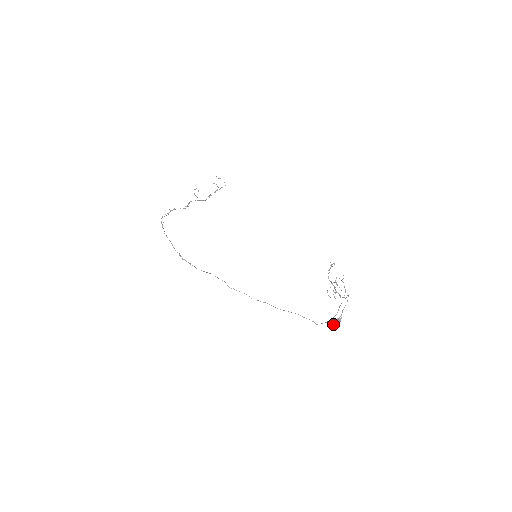
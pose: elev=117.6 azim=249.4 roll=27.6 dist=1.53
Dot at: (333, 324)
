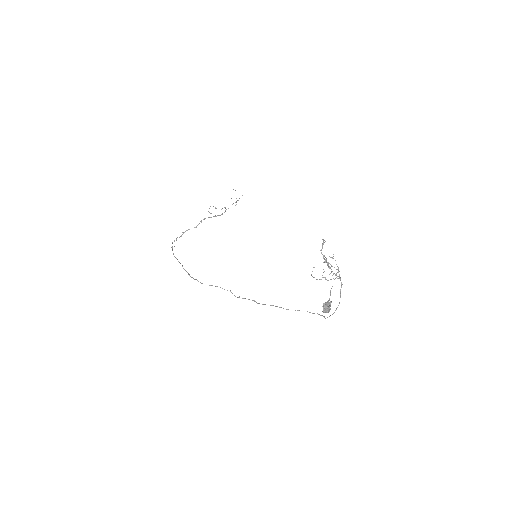
Dot at: (322, 311)
